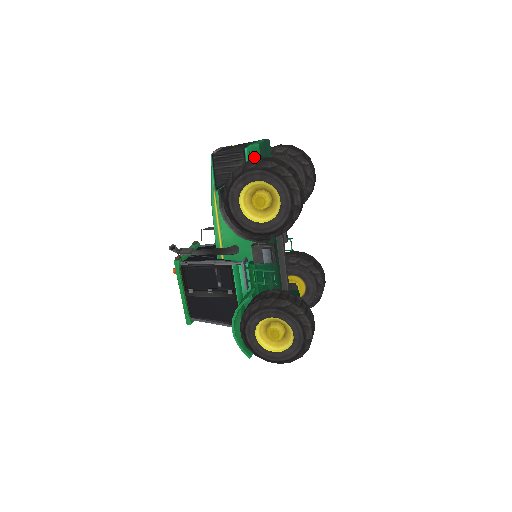
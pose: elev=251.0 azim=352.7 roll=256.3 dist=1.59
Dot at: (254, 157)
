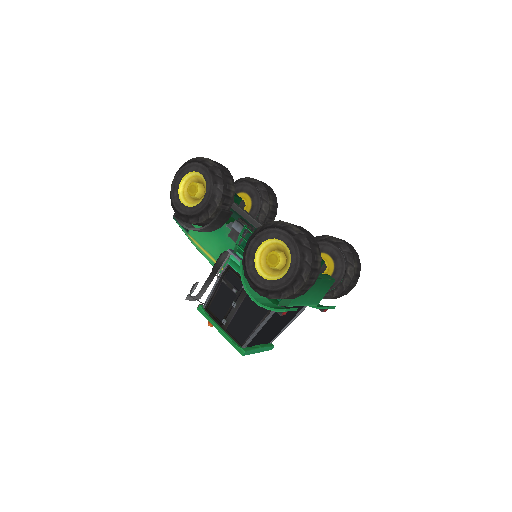
Dot at: occluded
